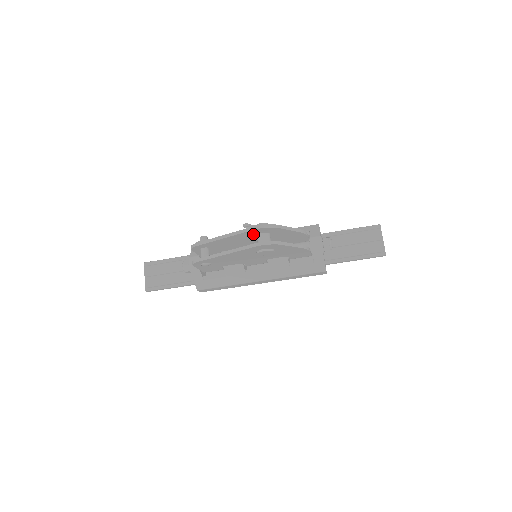
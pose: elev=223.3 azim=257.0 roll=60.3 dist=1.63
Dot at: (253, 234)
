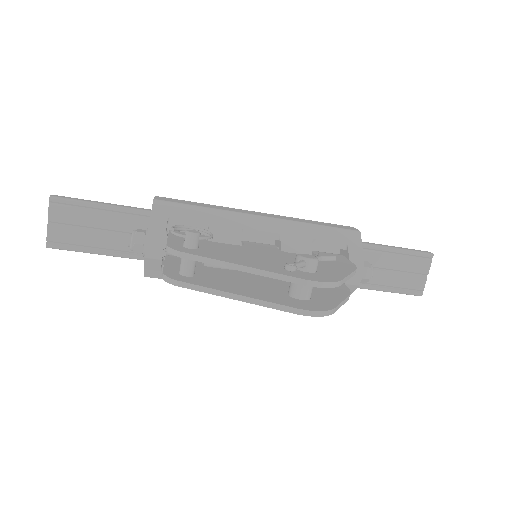
Dot at: occluded
